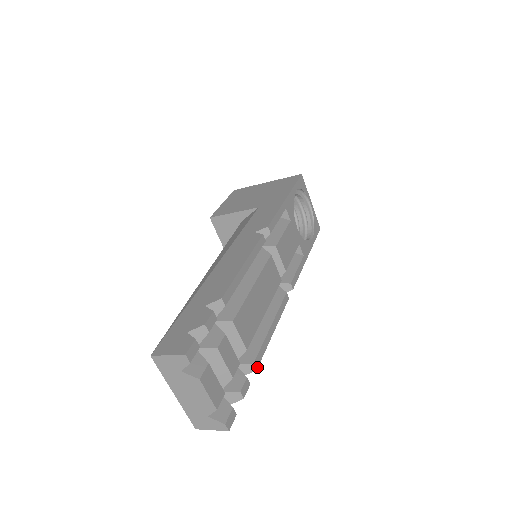
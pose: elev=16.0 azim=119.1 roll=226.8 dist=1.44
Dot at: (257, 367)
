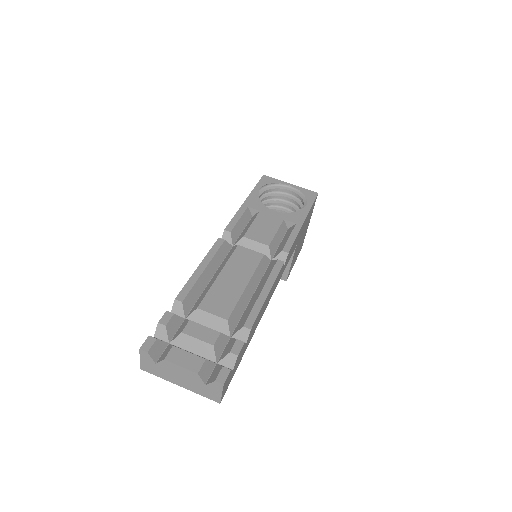
Dot at: (251, 327)
